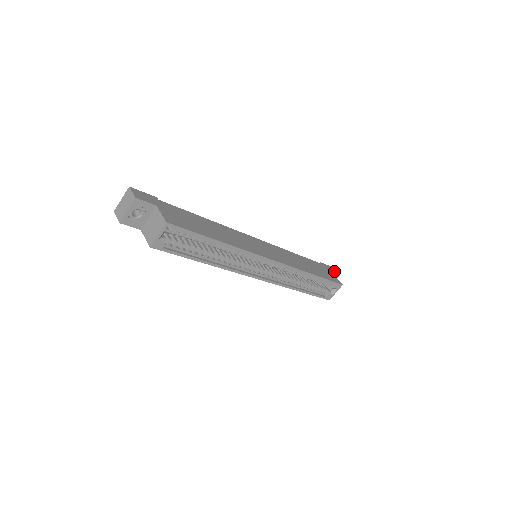
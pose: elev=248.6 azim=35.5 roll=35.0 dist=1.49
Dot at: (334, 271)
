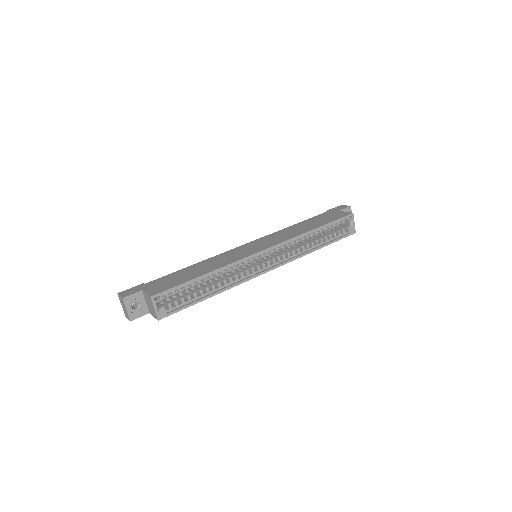
Dot at: (343, 207)
